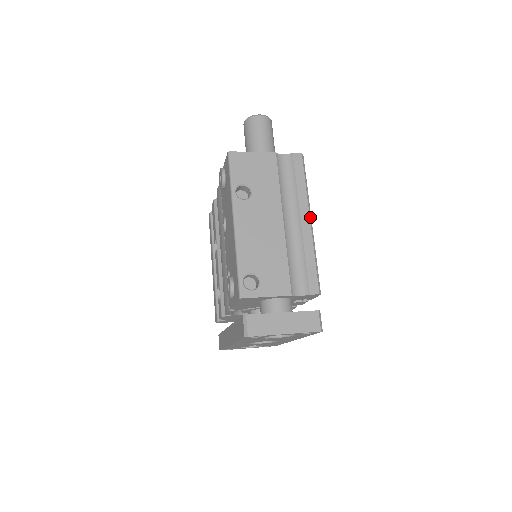
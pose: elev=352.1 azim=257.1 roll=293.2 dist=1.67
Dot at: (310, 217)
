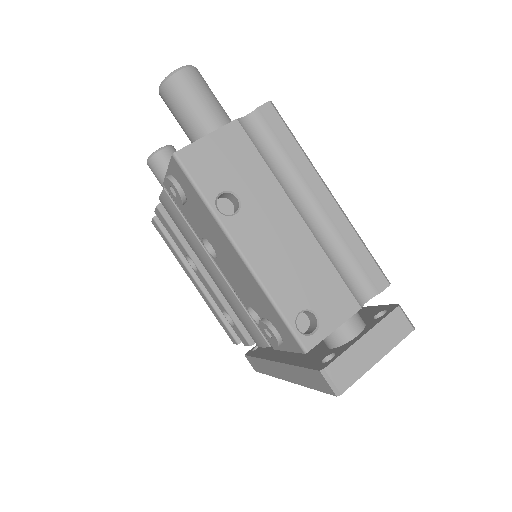
Dot at: (327, 189)
